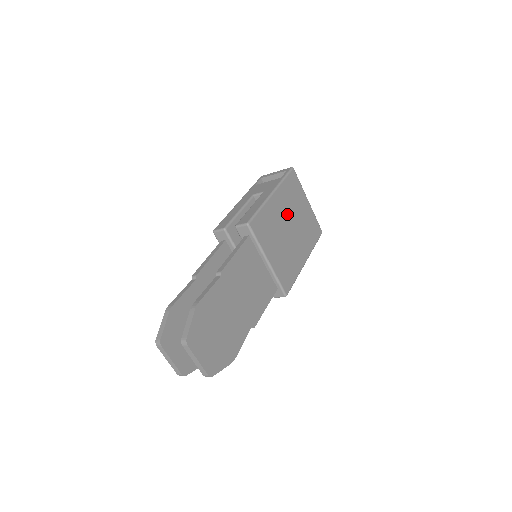
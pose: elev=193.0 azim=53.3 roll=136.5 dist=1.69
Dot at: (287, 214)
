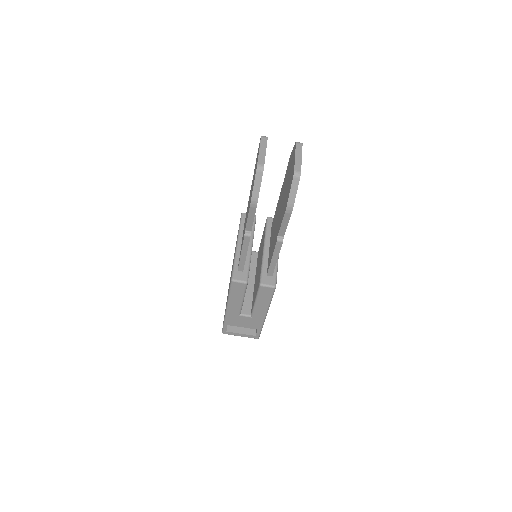
Dot at: occluded
